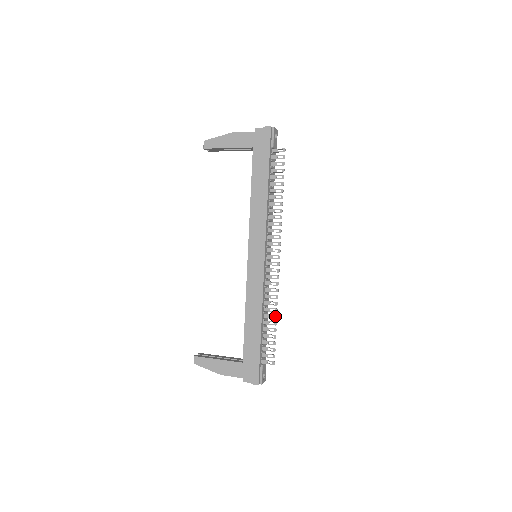
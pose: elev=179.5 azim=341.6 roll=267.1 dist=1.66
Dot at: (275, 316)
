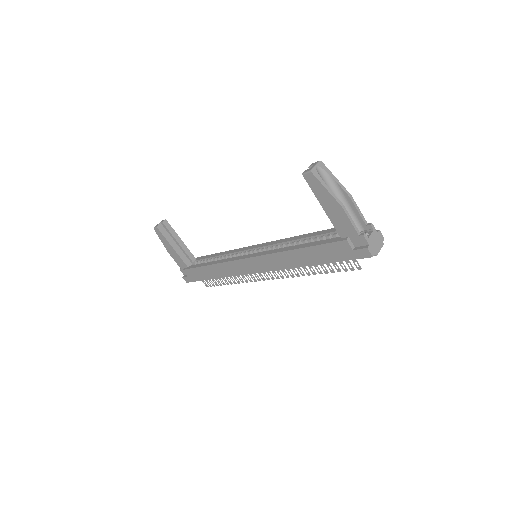
Dot at: (231, 283)
